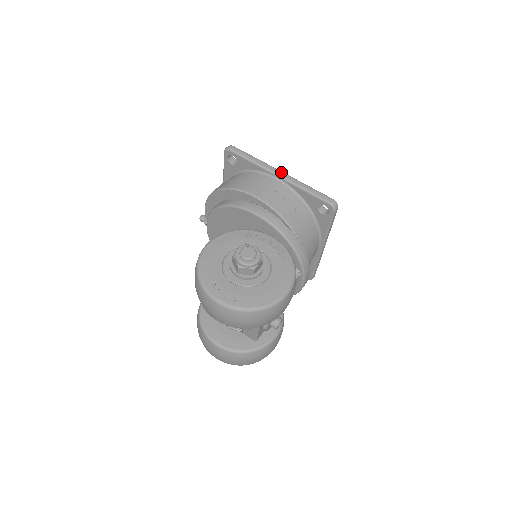
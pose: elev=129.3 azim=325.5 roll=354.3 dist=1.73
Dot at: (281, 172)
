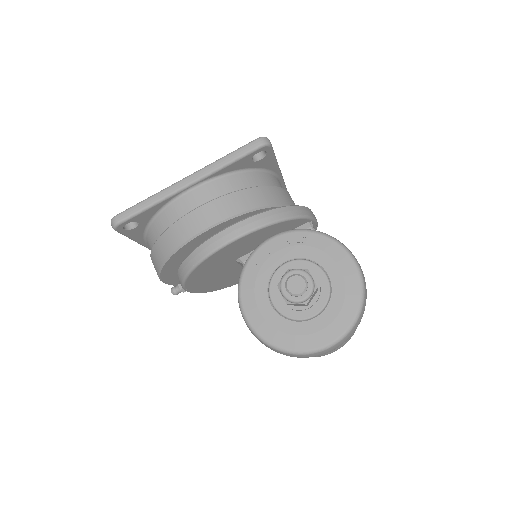
Dot at: (186, 179)
